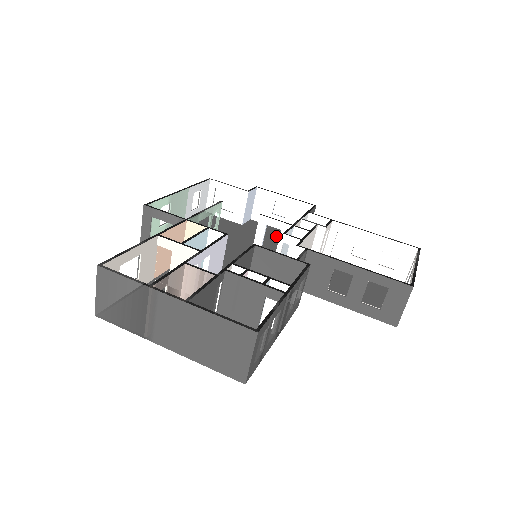
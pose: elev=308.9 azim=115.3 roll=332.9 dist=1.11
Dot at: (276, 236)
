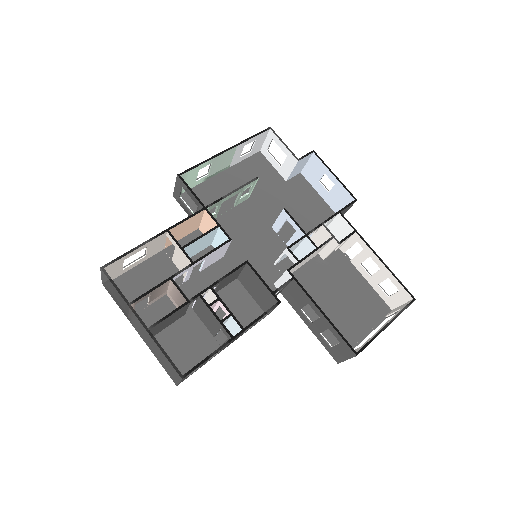
Dot at: (310, 208)
